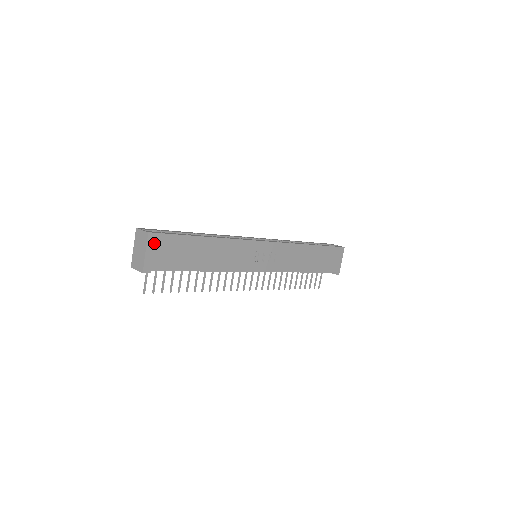
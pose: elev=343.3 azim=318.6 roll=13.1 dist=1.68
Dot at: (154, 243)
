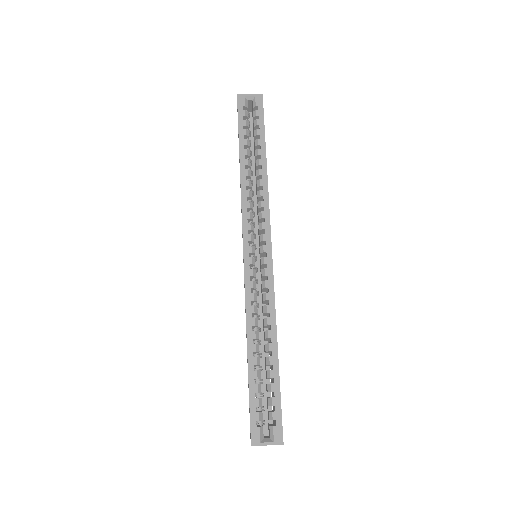
Dot at: occluded
